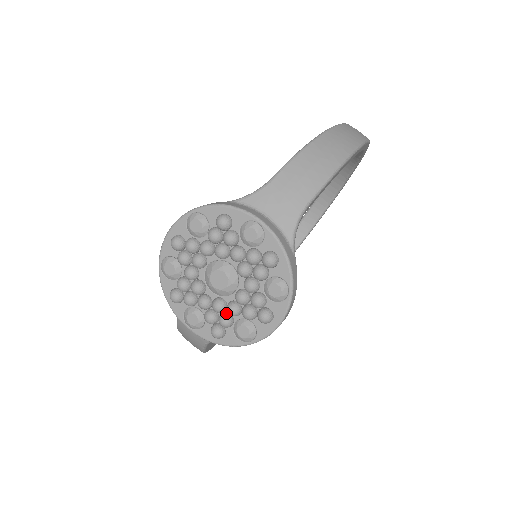
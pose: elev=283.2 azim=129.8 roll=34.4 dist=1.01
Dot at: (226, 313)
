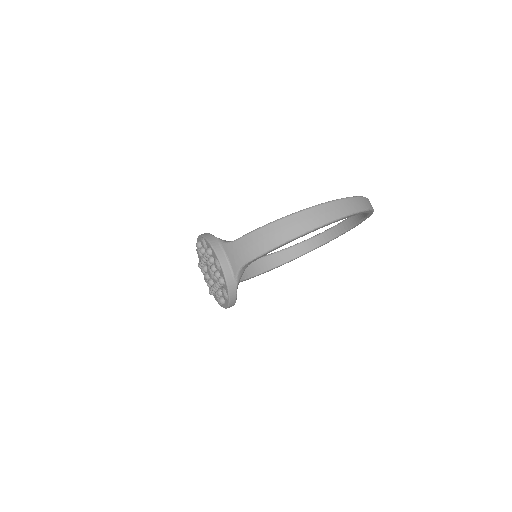
Dot at: occluded
